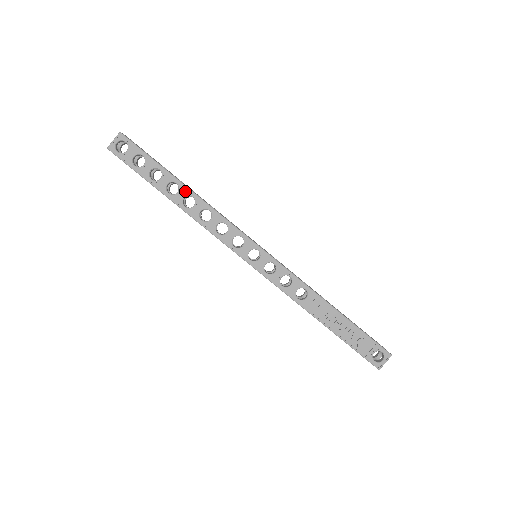
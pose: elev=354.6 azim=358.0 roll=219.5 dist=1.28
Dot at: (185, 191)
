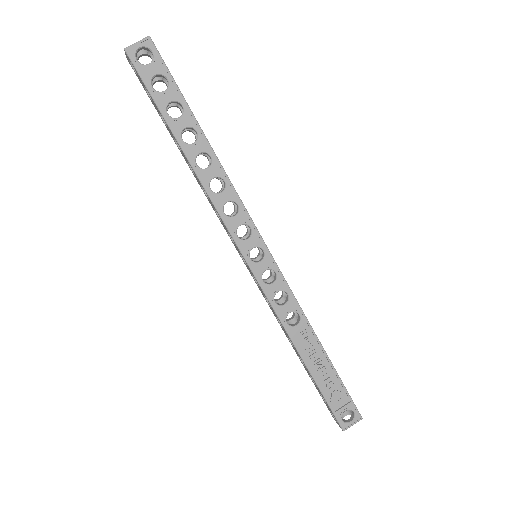
Dot at: (204, 145)
